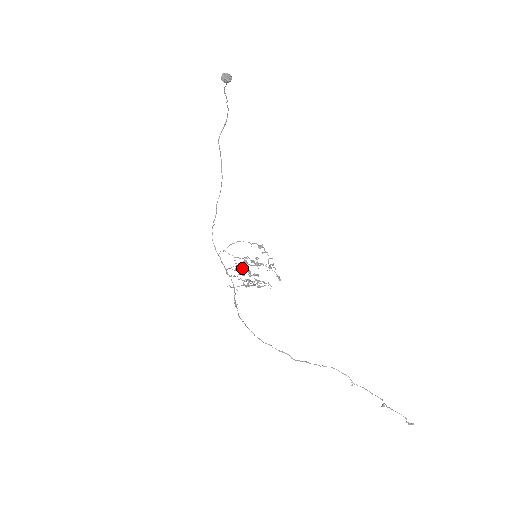
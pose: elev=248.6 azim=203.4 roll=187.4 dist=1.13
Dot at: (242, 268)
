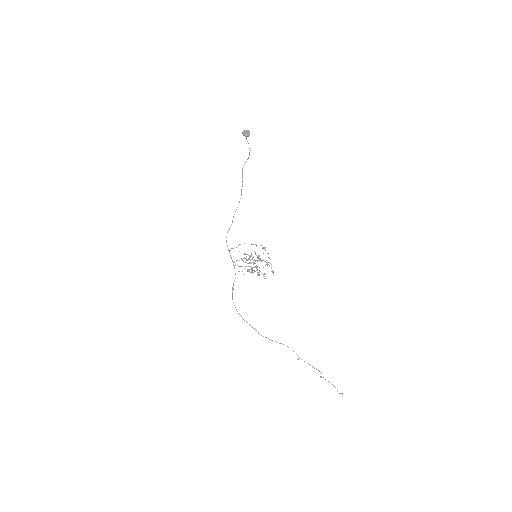
Dot at: occluded
